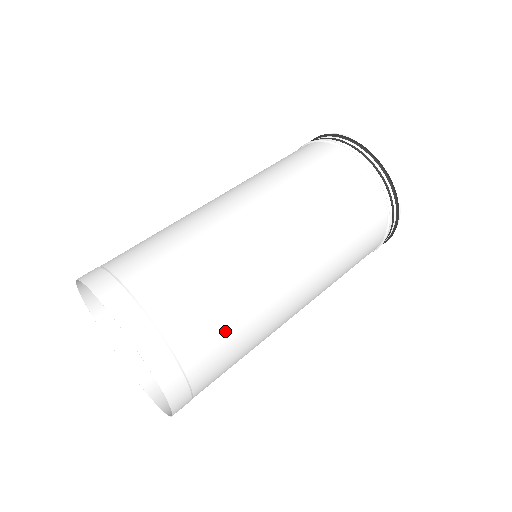
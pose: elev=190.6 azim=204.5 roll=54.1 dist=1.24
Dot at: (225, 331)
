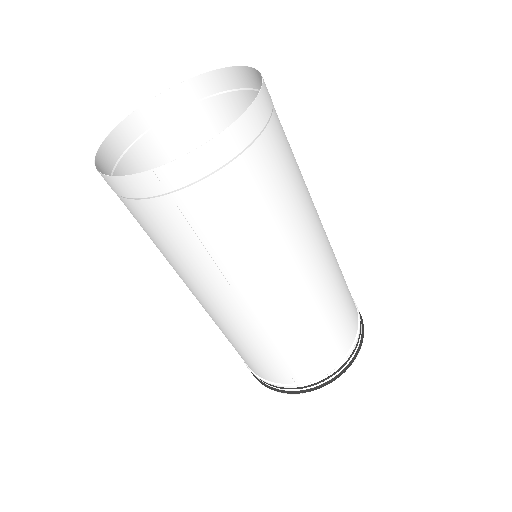
Dot at: (284, 183)
